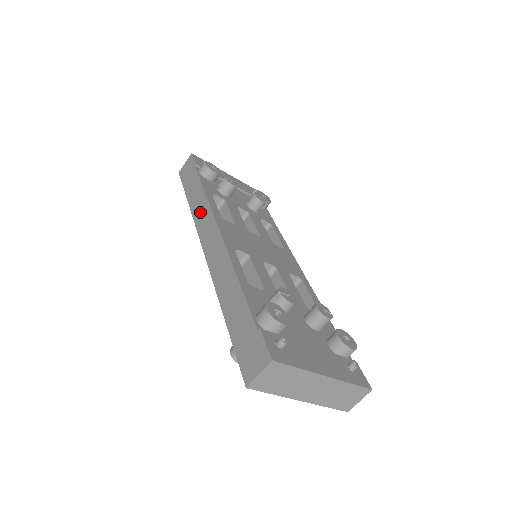
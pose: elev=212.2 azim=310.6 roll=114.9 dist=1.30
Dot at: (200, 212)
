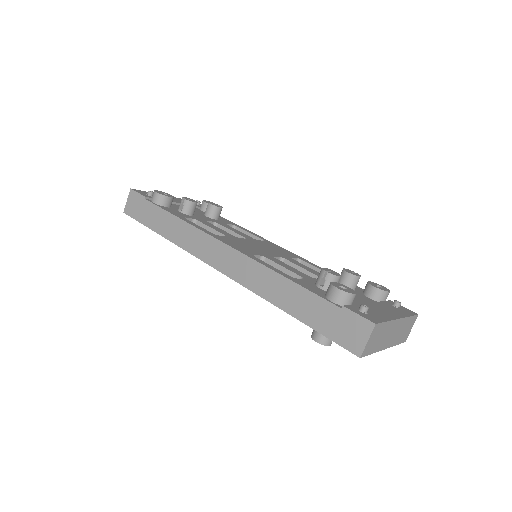
Dot at: (187, 238)
